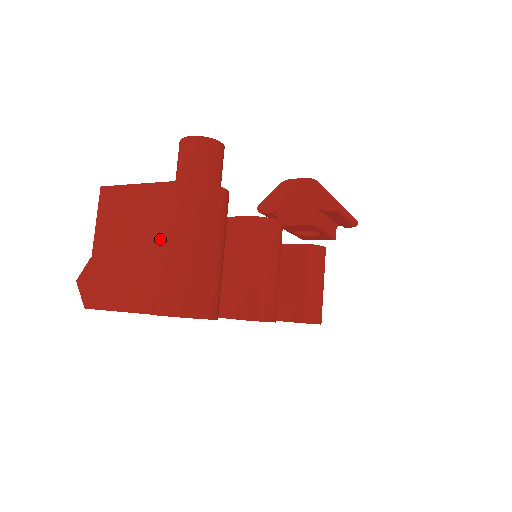
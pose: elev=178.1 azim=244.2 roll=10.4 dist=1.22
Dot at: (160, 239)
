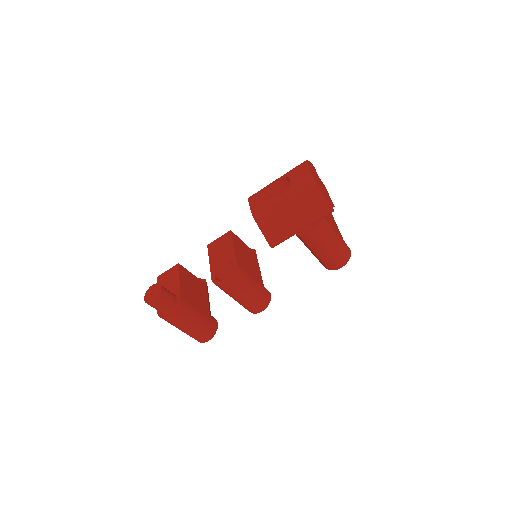
Dot at: occluded
